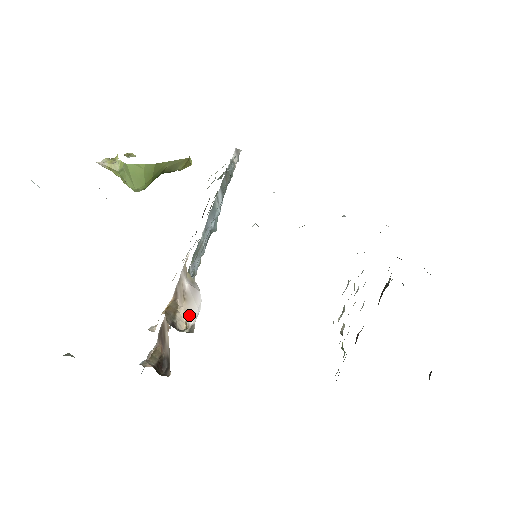
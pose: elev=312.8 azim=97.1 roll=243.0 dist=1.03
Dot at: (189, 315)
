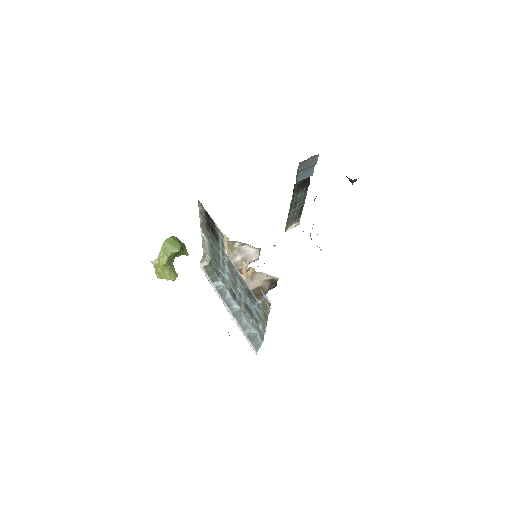
Dot at: (254, 258)
